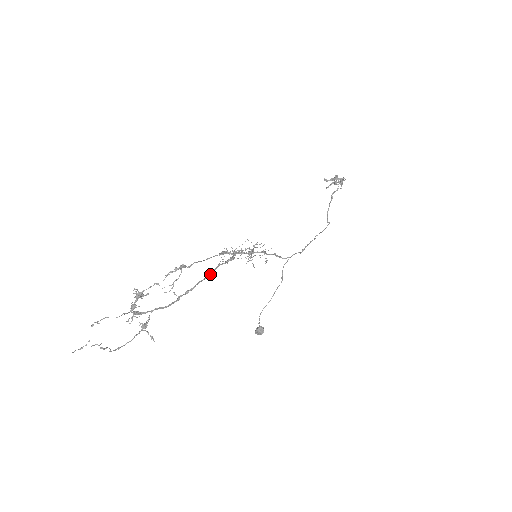
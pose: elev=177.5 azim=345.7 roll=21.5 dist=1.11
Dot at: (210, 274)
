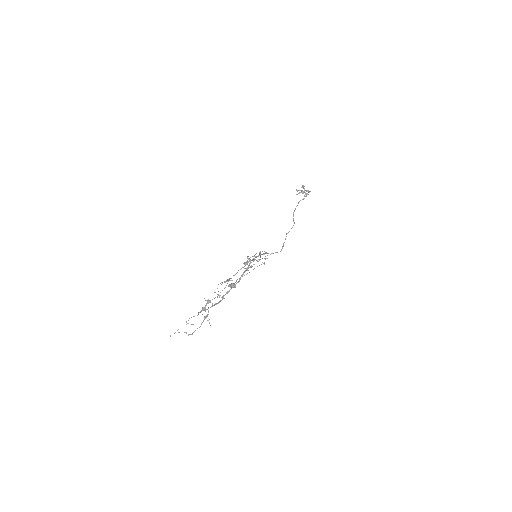
Dot at: occluded
